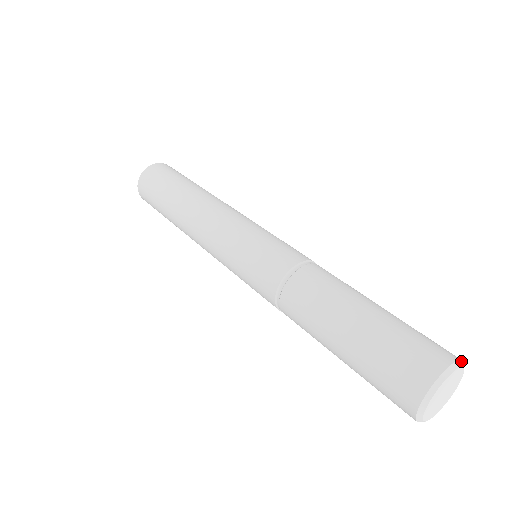
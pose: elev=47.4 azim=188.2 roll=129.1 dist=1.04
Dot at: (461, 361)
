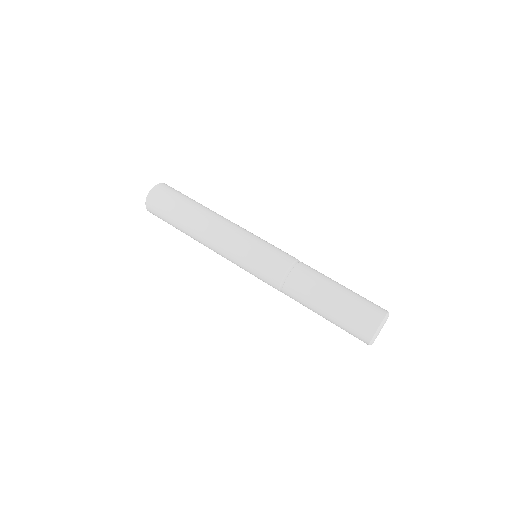
Dot at: (388, 312)
